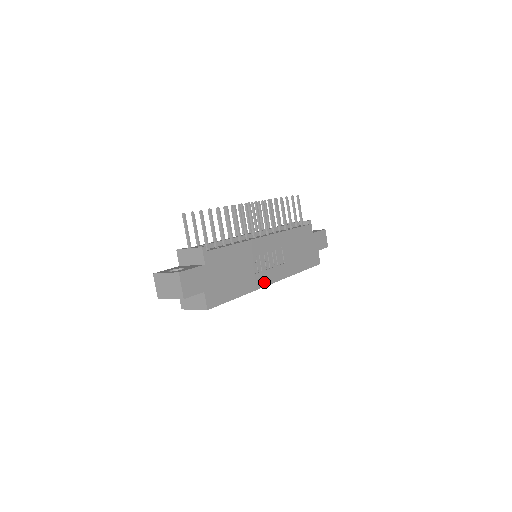
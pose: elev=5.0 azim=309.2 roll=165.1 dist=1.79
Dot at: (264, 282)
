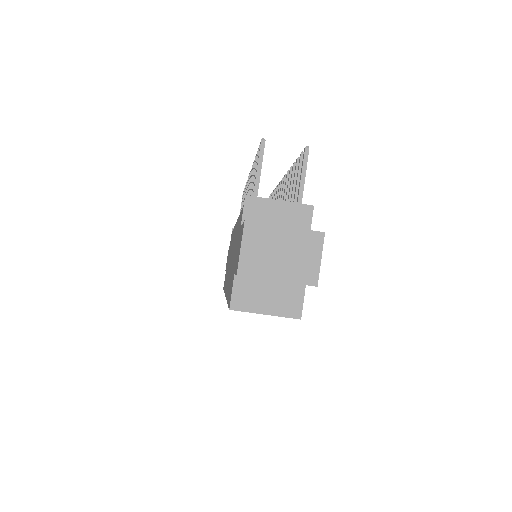
Dot at: occluded
